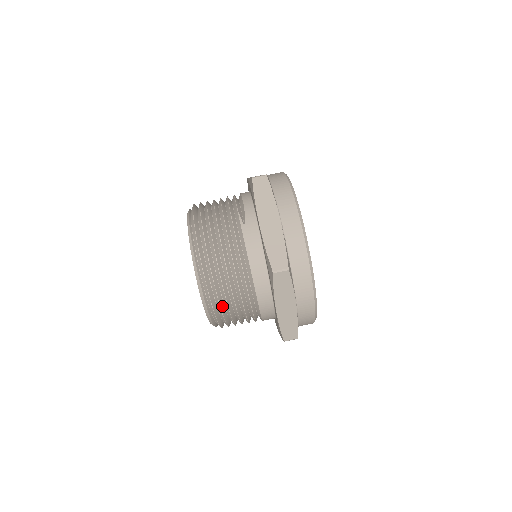
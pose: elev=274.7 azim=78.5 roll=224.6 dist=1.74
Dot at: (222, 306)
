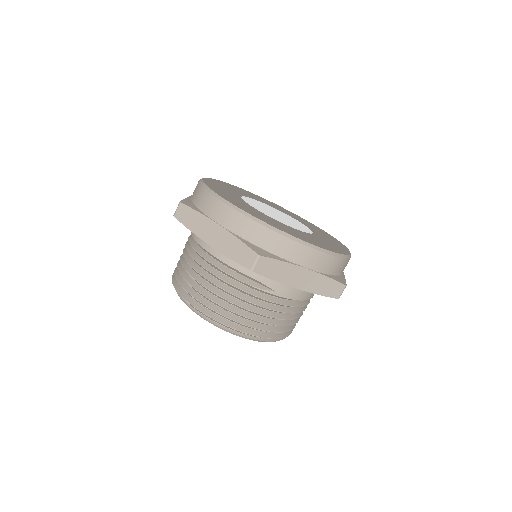
Dot at: occluded
